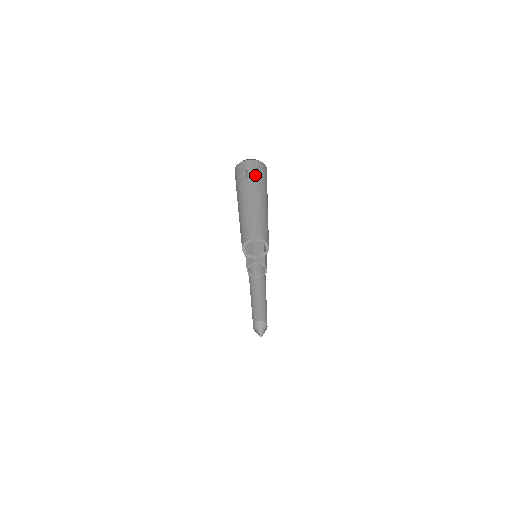
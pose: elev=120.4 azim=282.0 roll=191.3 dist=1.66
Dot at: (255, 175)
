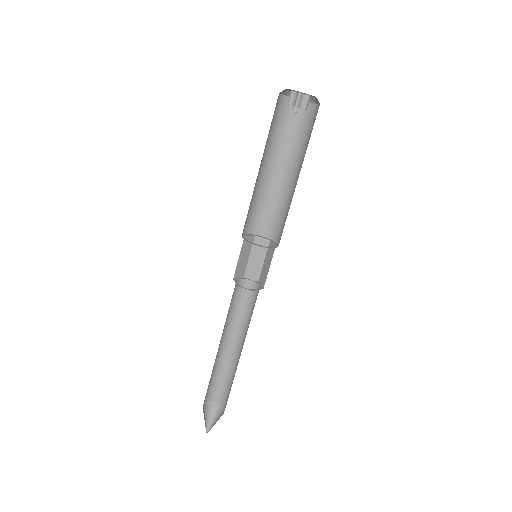
Dot at: (297, 100)
